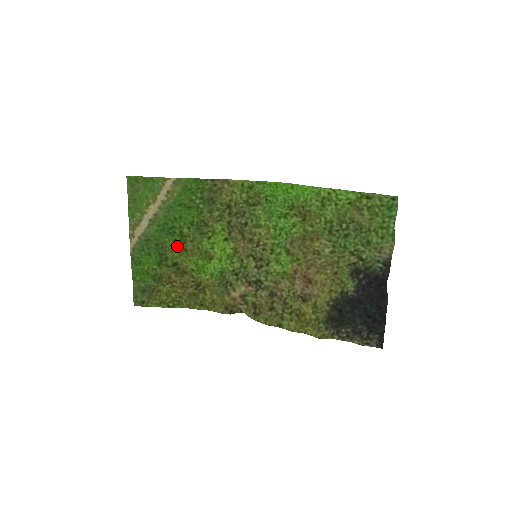
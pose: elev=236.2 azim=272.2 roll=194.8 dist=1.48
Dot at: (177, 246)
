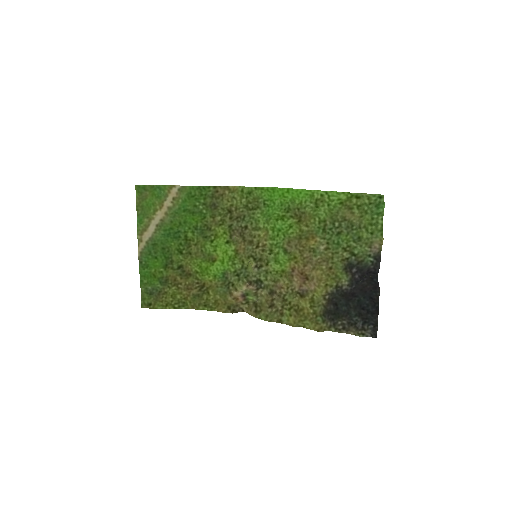
Dot at: (182, 249)
